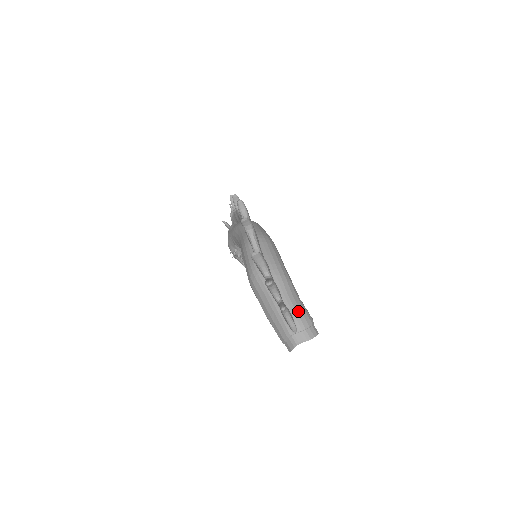
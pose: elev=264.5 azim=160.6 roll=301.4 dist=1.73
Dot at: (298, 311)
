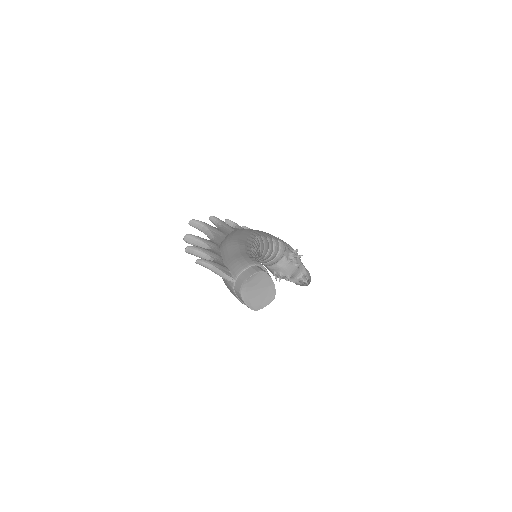
Dot at: (234, 261)
